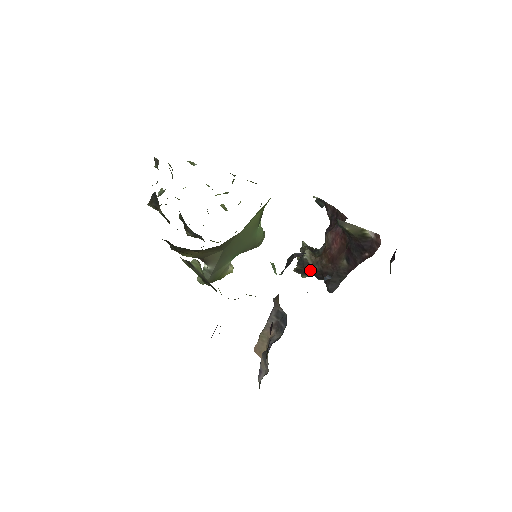
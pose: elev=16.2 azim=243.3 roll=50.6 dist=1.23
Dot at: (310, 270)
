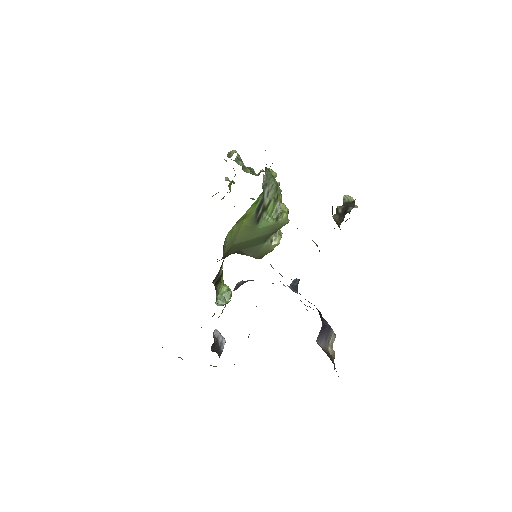
Dot at: occluded
